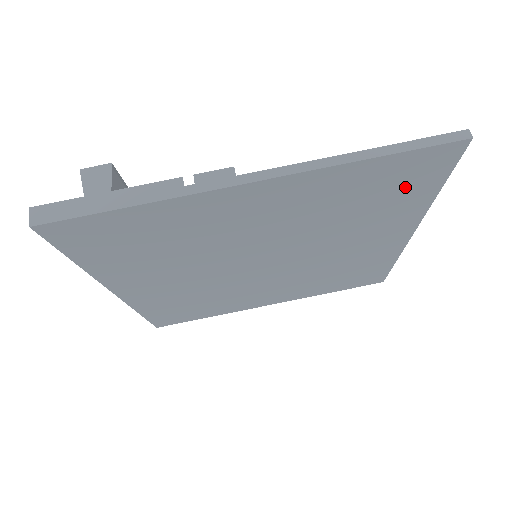
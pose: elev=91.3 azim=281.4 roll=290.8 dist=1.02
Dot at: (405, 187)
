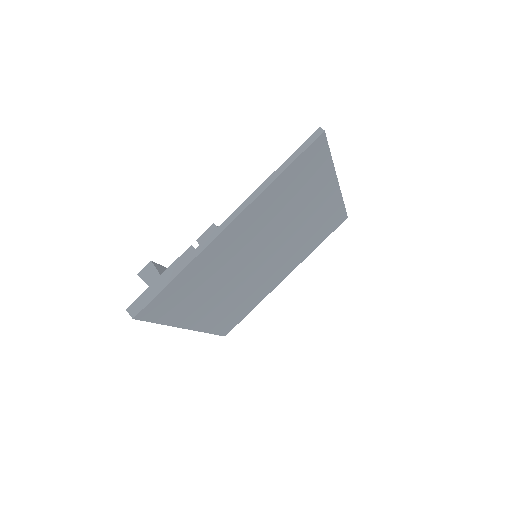
Dot at: (310, 171)
